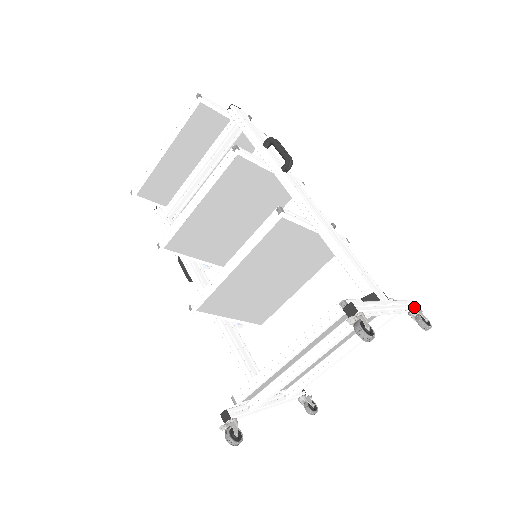
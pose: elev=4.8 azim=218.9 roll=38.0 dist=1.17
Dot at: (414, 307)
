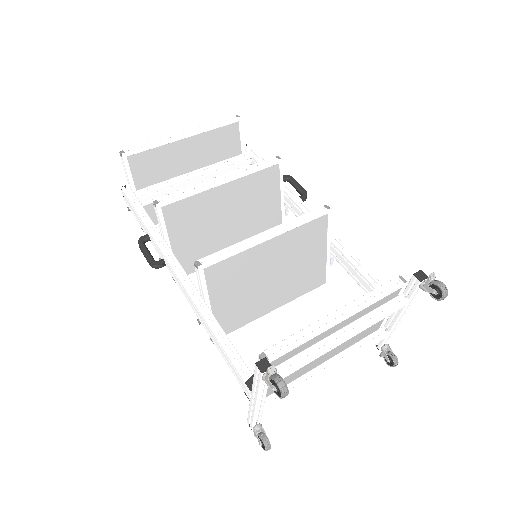
Dot at: occluded
